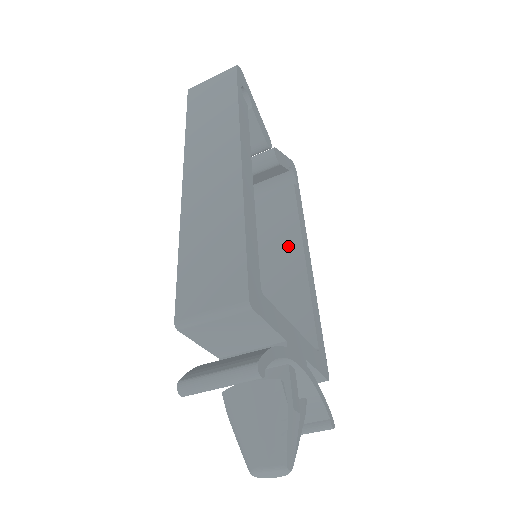
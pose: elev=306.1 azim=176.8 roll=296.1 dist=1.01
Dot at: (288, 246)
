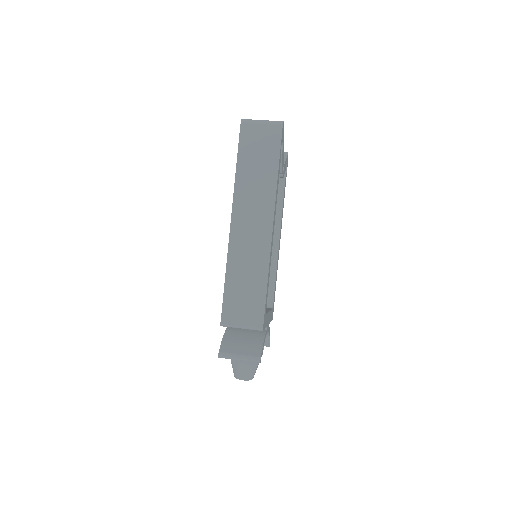
Dot at: occluded
